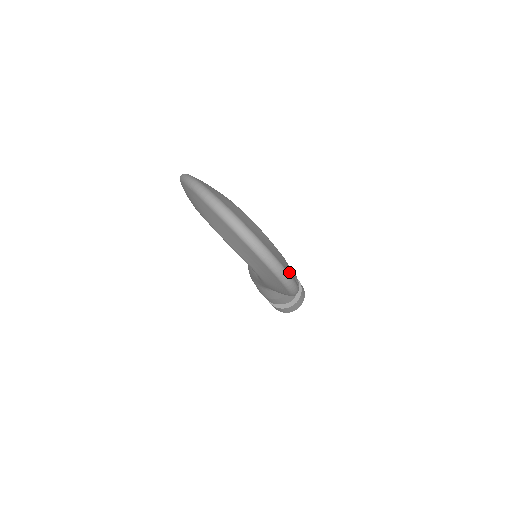
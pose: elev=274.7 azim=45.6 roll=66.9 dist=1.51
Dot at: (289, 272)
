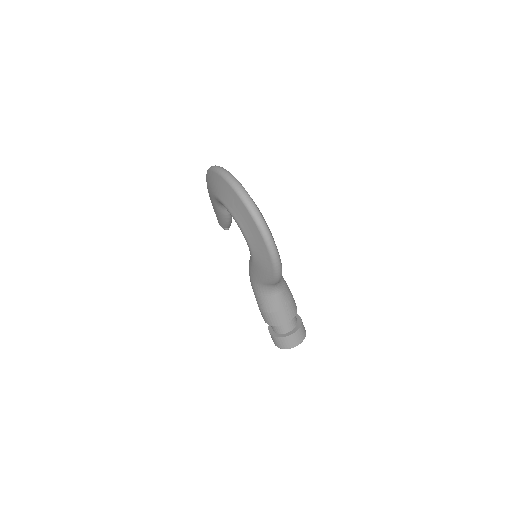
Dot at: (270, 232)
